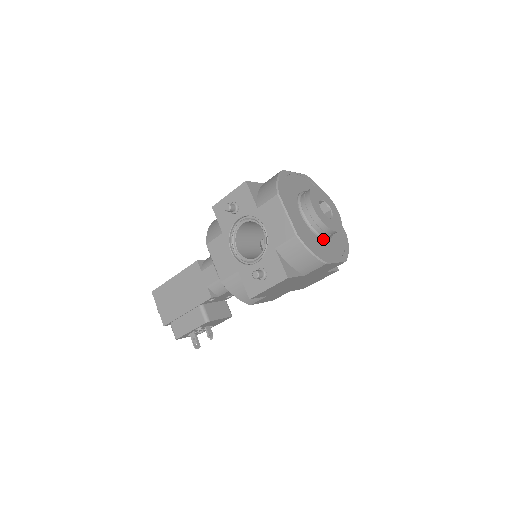
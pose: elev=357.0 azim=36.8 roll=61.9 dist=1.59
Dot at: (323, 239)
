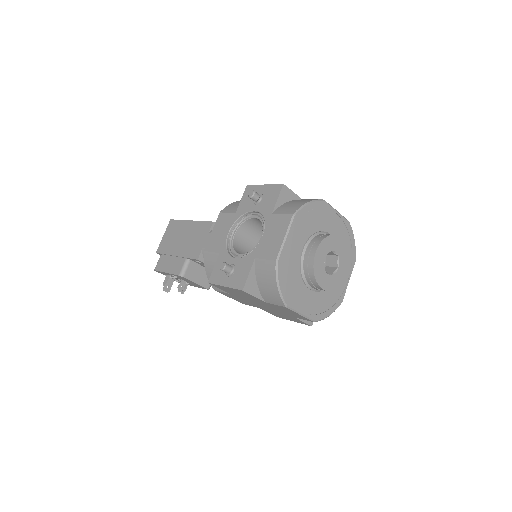
Dot at: (307, 286)
